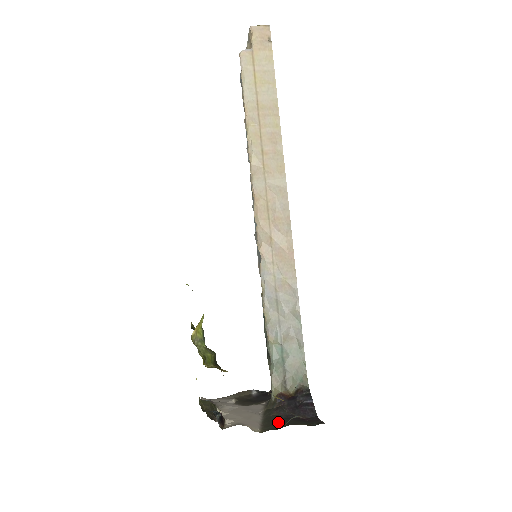
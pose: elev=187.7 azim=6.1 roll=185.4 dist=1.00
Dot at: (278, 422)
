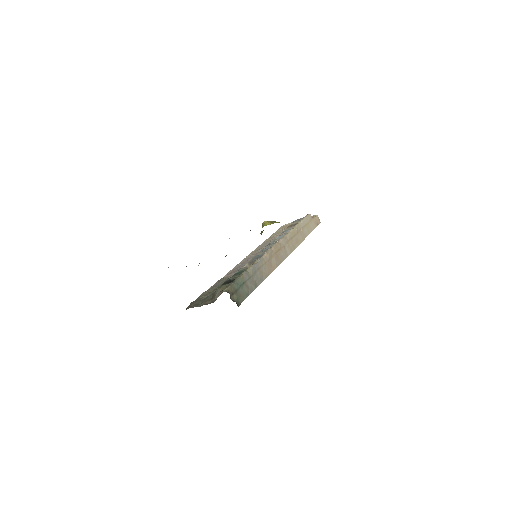
Dot at: occluded
